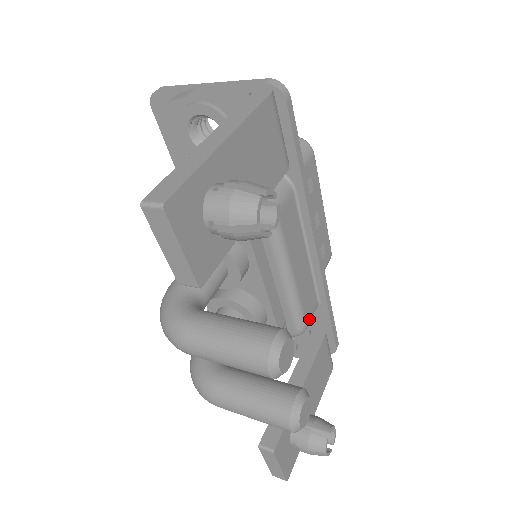
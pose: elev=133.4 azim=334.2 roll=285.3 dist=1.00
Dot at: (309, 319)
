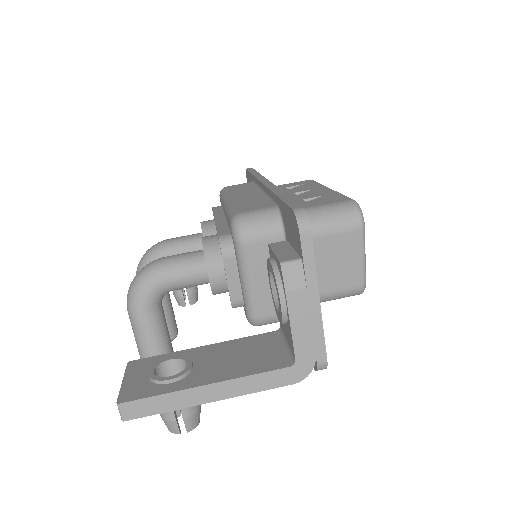
Dot at: occluded
